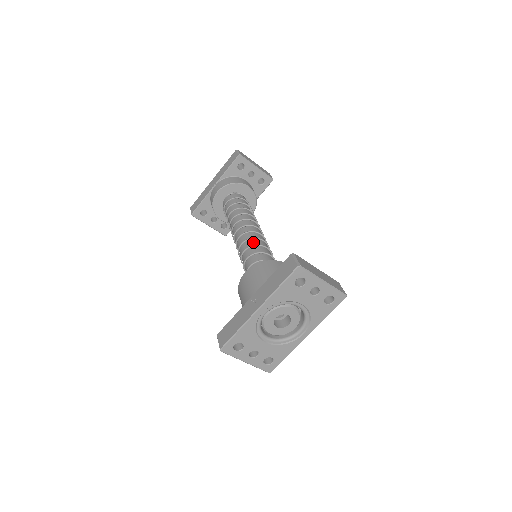
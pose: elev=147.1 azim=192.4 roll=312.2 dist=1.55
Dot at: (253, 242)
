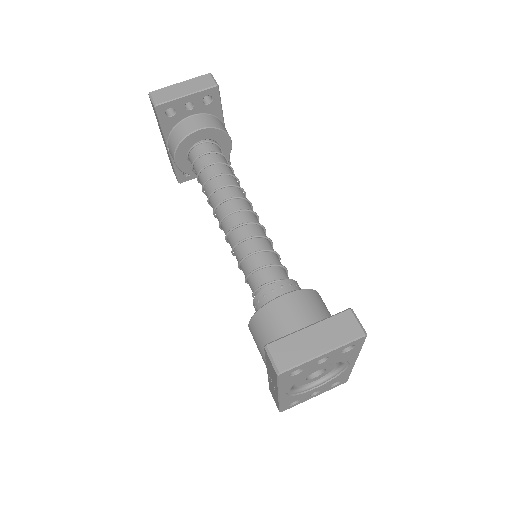
Dot at: (240, 251)
